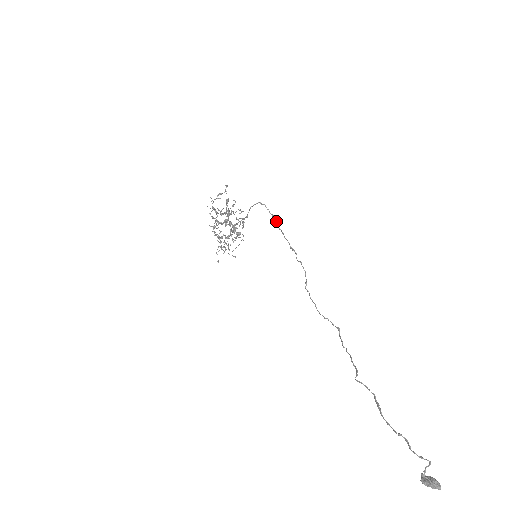
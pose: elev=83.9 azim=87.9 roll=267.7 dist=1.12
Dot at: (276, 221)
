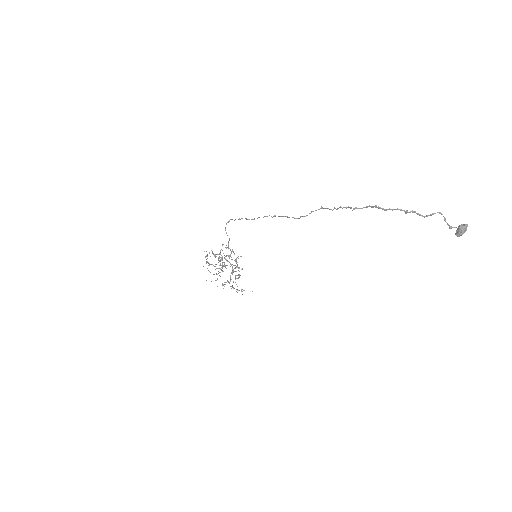
Dot at: occluded
